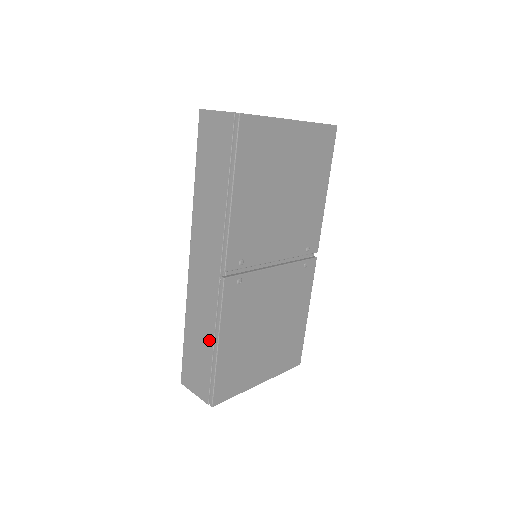
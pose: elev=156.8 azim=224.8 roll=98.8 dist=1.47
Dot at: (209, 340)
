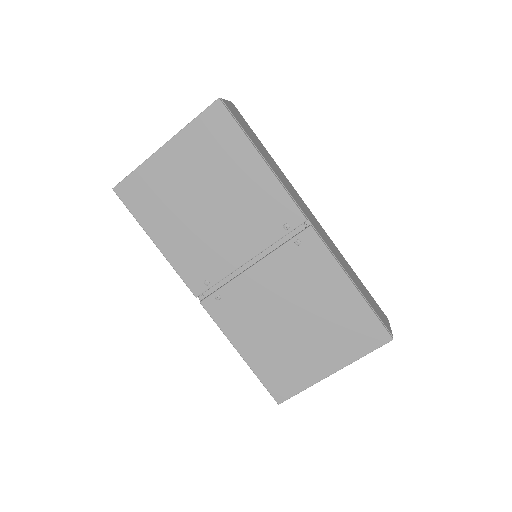
Dot at: occluded
